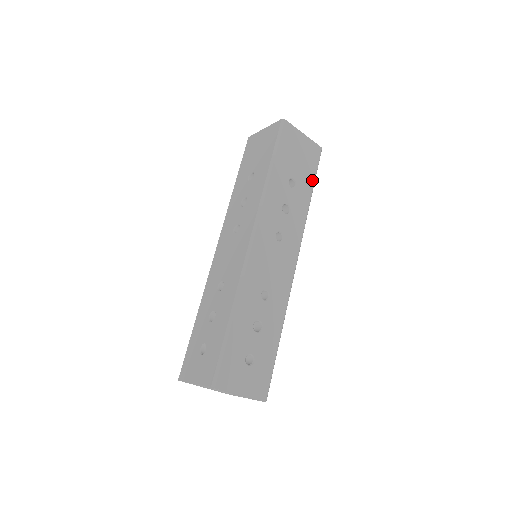
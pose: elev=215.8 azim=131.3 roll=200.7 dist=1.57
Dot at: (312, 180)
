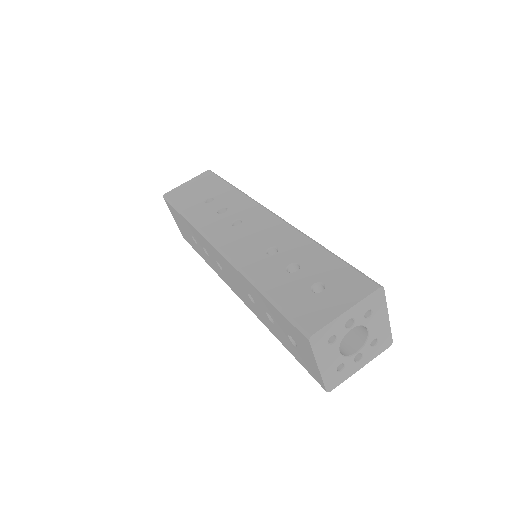
Dot at: occluded
